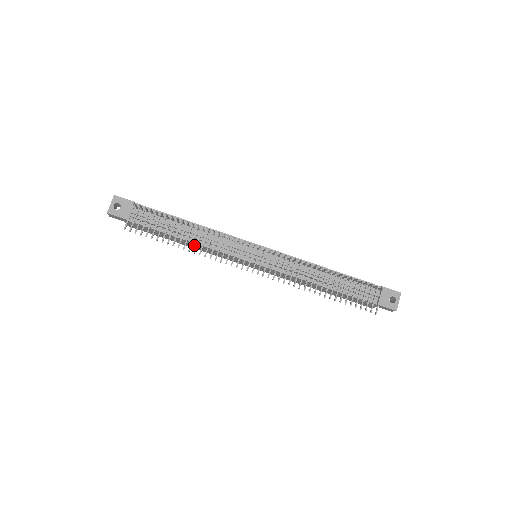
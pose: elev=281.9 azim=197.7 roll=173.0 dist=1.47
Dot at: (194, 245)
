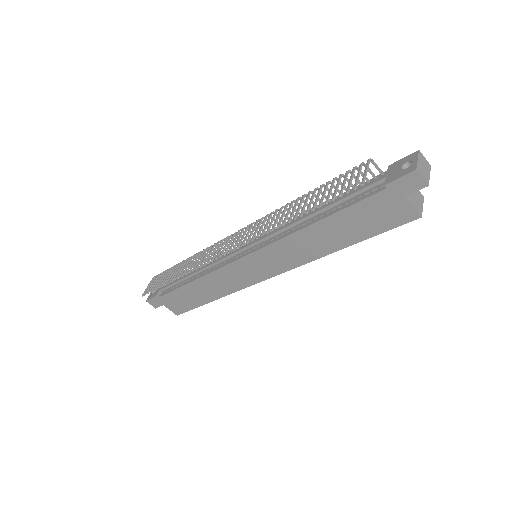
Dot at: (207, 286)
